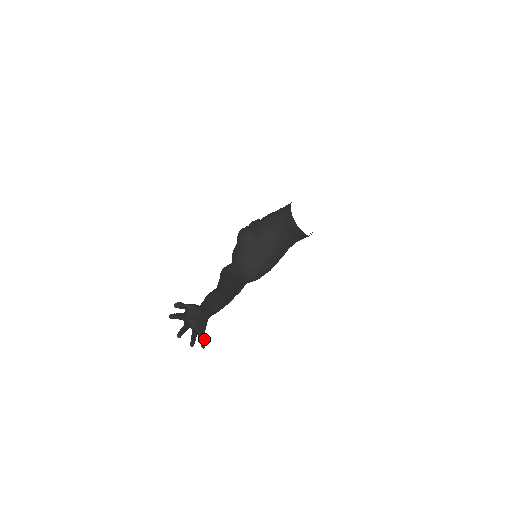
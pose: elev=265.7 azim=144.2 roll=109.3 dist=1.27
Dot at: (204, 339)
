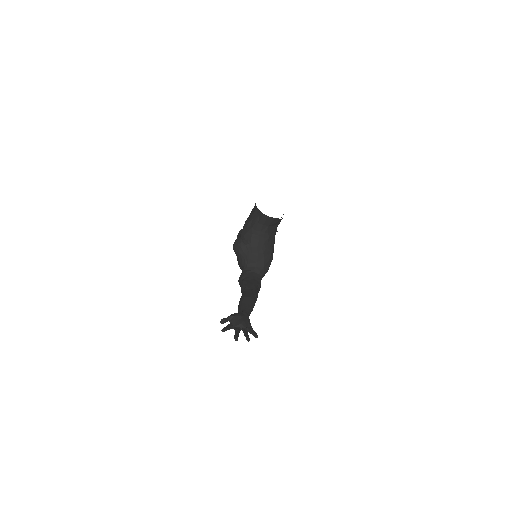
Dot at: (254, 332)
